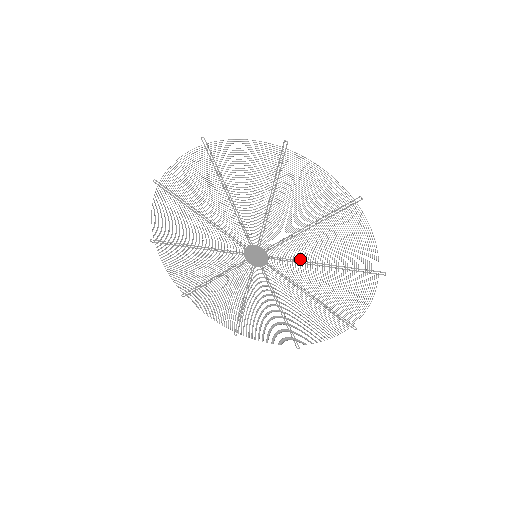
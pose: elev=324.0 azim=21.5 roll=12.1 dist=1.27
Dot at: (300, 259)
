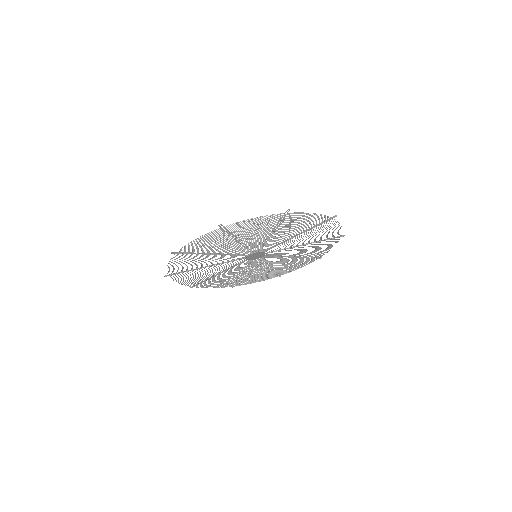
Dot at: (289, 248)
